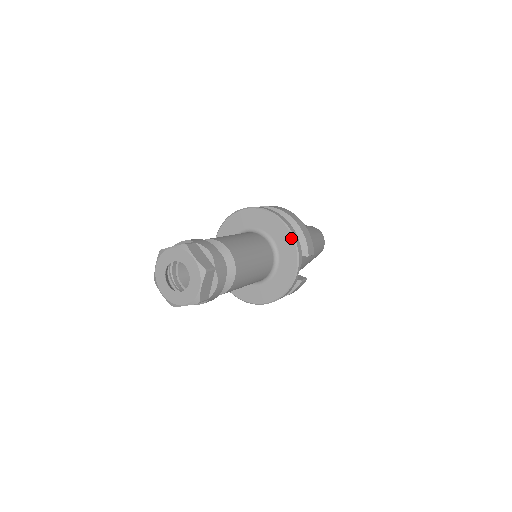
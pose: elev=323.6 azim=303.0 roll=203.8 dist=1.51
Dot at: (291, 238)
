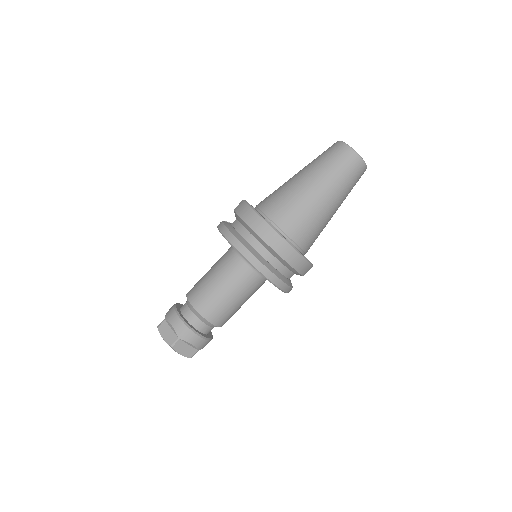
Dot at: occluded
